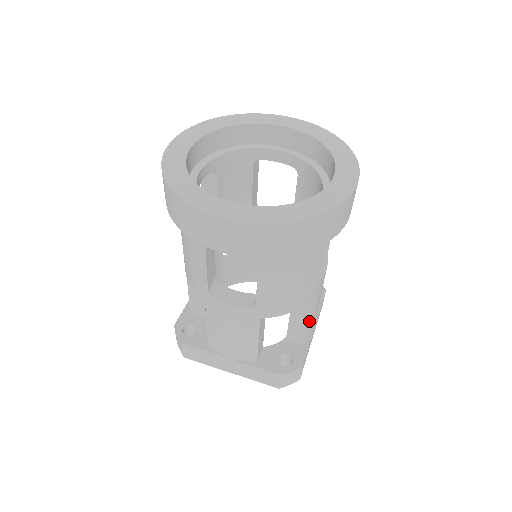
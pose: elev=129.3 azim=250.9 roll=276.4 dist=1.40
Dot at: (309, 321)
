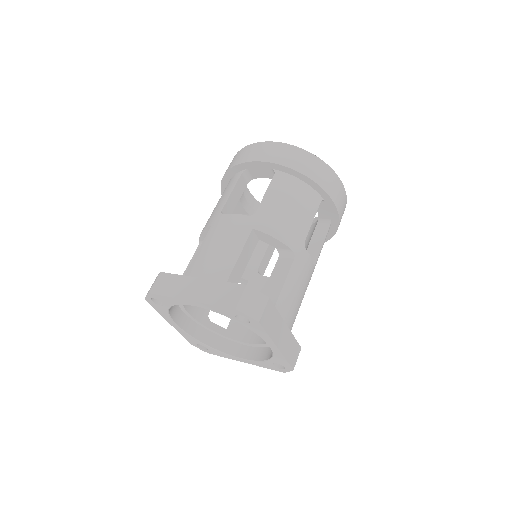
Dot at: (286, 285)
